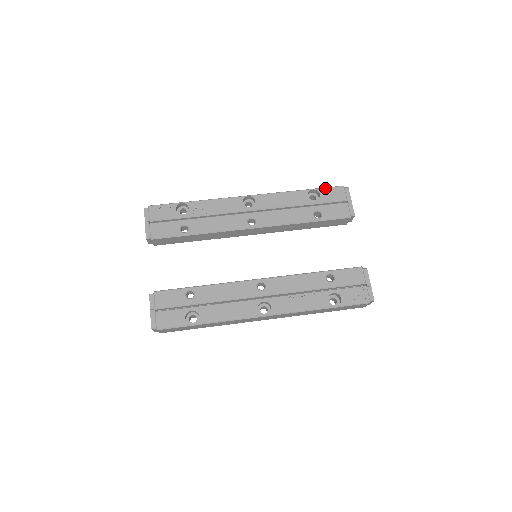
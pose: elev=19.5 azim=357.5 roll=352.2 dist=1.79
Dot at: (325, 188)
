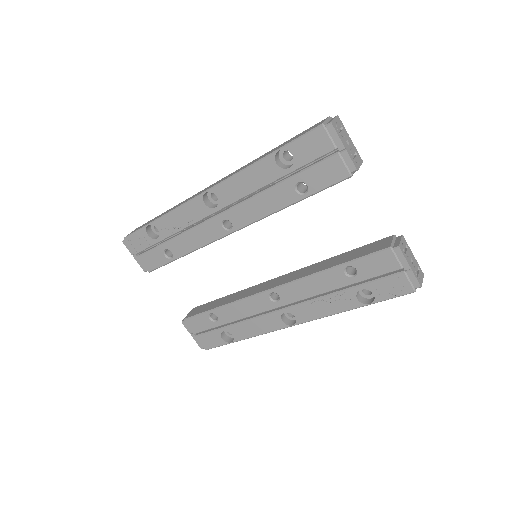
Dot at: (295, 141)
